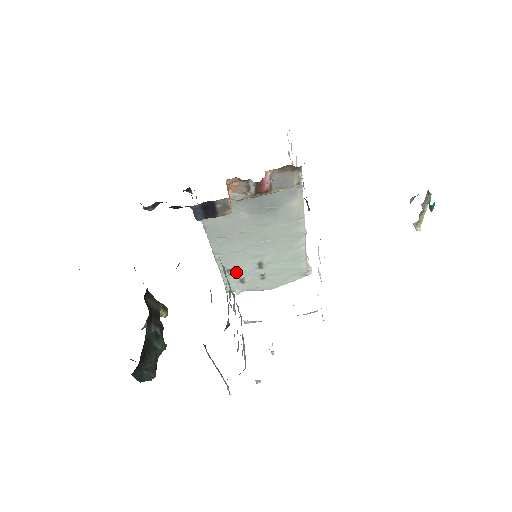
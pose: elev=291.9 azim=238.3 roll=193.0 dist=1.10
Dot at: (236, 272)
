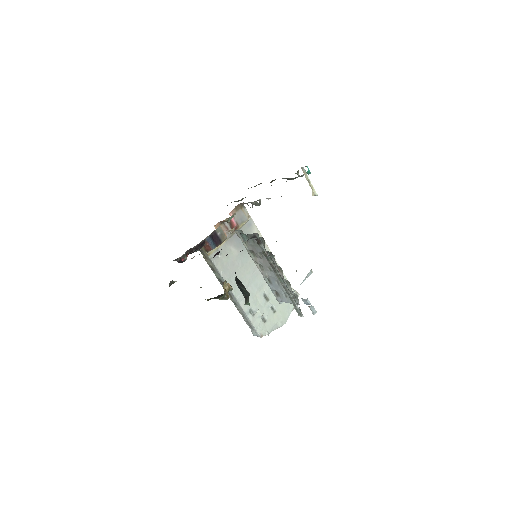
Dot at: (256, 309)
